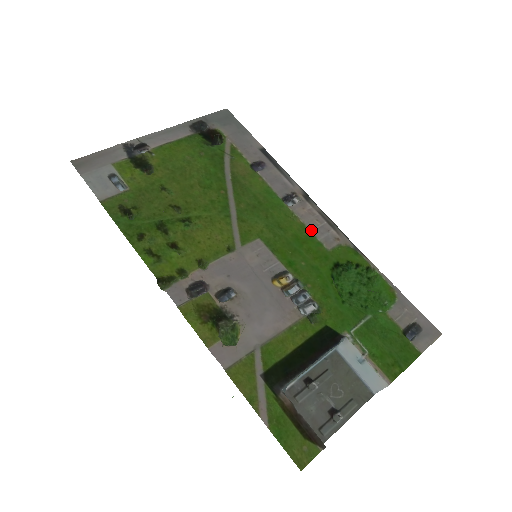
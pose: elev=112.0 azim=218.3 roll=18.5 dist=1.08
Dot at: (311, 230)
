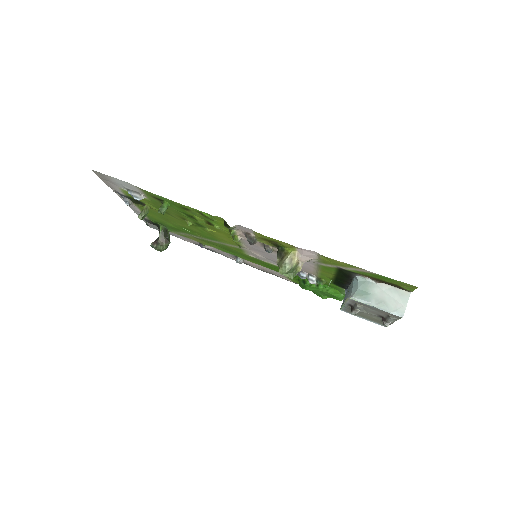
Dot at: (267, 268)
